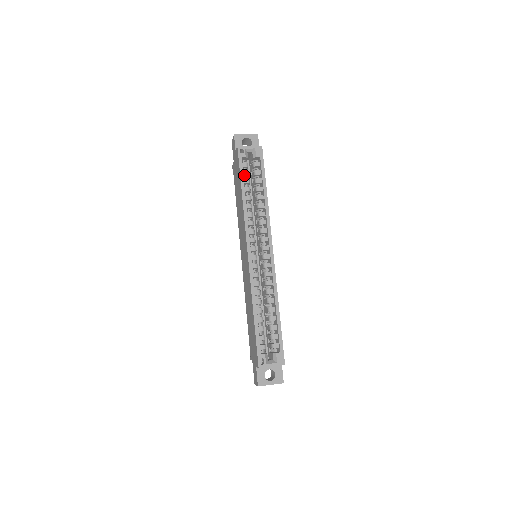
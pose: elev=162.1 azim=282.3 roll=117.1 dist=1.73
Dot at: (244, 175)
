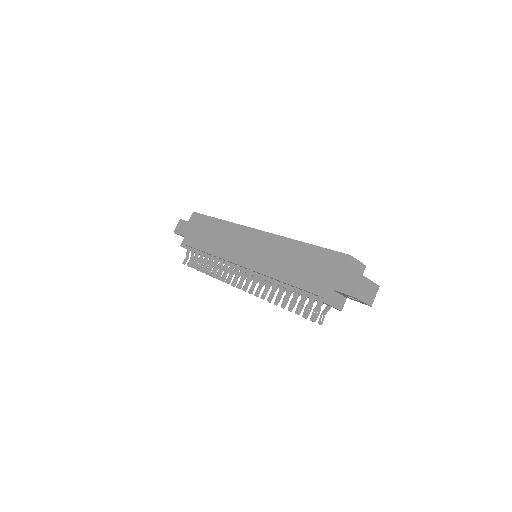
Dot at: occluded
